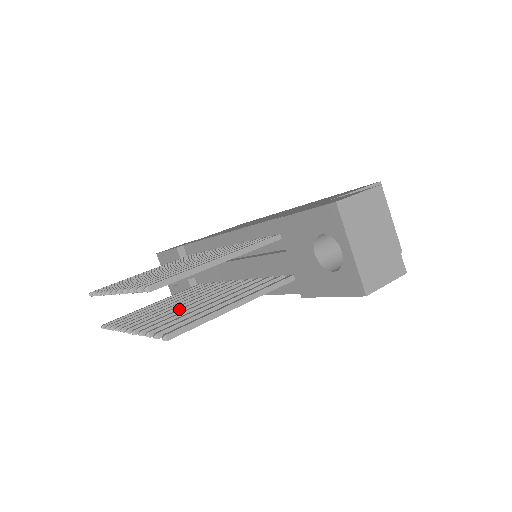
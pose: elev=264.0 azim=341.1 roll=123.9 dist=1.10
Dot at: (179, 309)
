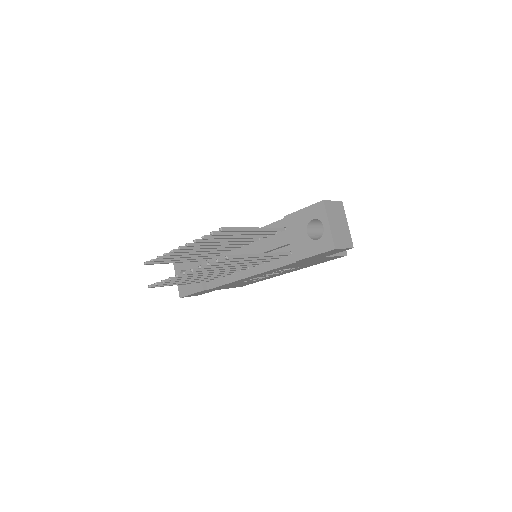
Dot at: occluded
